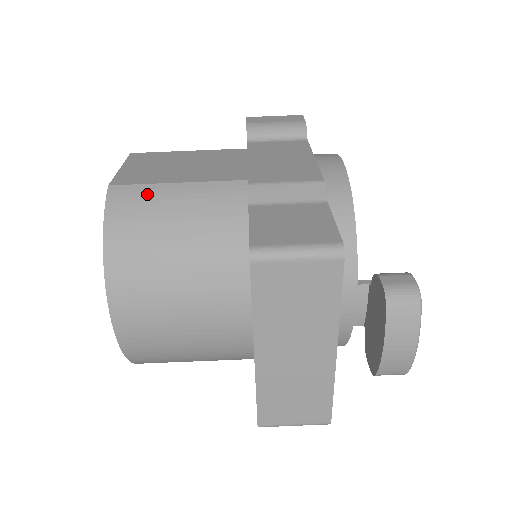
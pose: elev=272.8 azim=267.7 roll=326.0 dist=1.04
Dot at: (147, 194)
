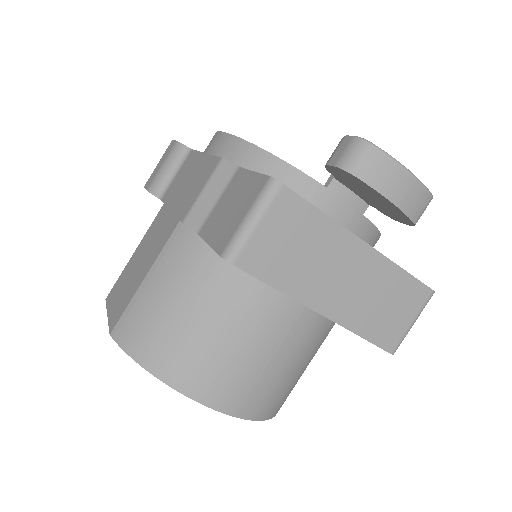
Dot at: (136, 309)
